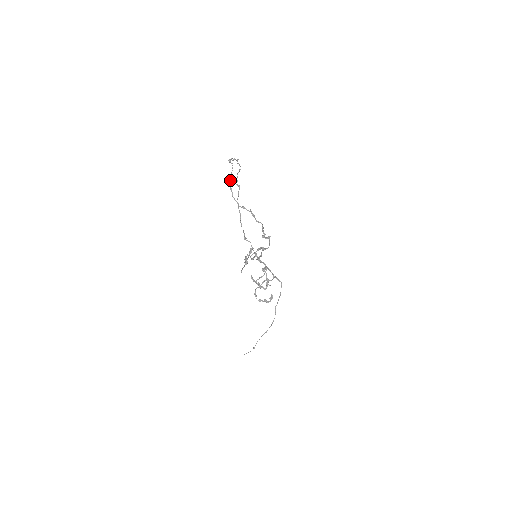
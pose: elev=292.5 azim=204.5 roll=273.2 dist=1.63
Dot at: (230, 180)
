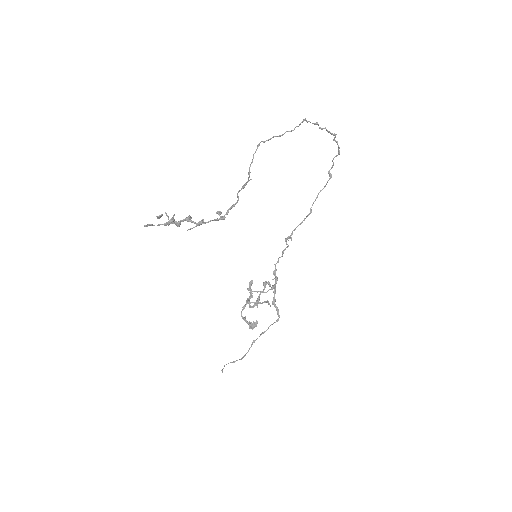
Dot at: (272, 137)
